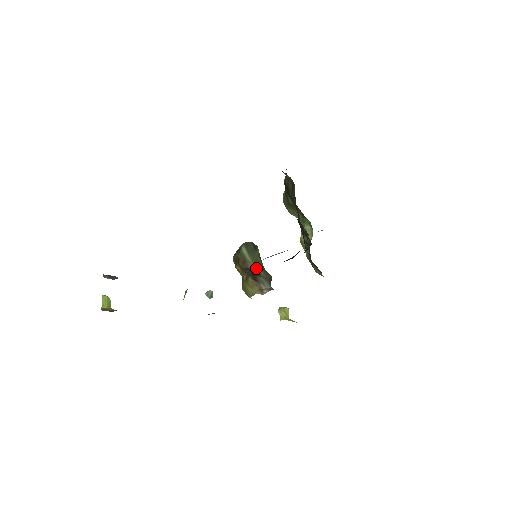
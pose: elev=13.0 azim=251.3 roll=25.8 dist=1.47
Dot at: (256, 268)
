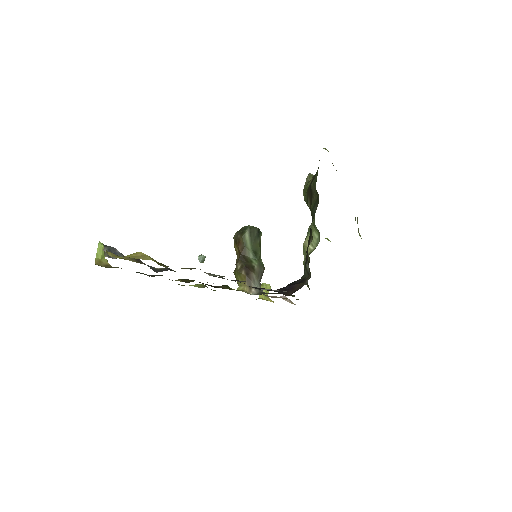
Dot at: (253, 258)
